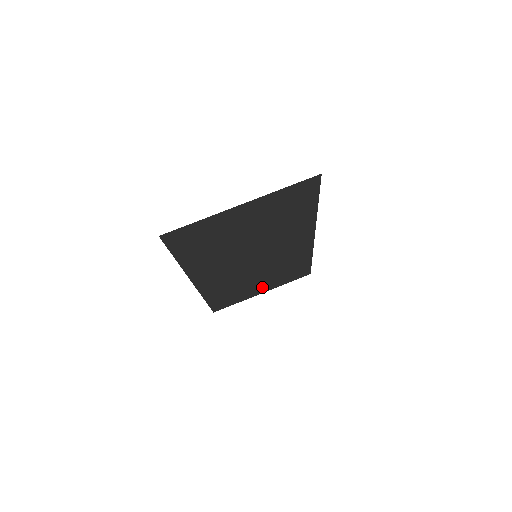
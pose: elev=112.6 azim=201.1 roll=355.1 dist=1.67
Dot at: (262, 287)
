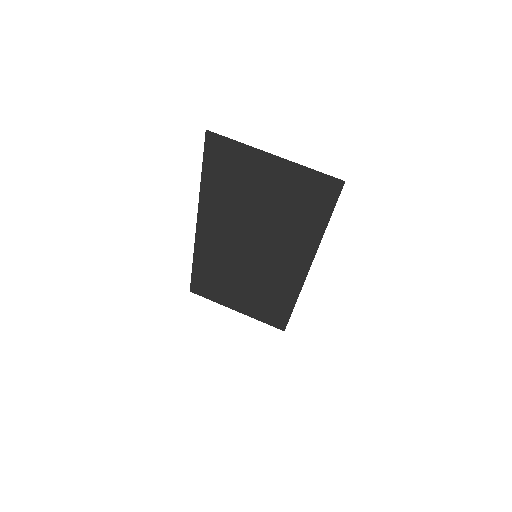
Dot at: (240, 301)
